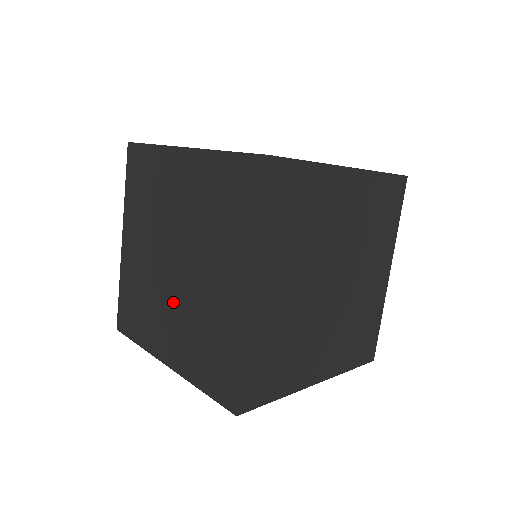
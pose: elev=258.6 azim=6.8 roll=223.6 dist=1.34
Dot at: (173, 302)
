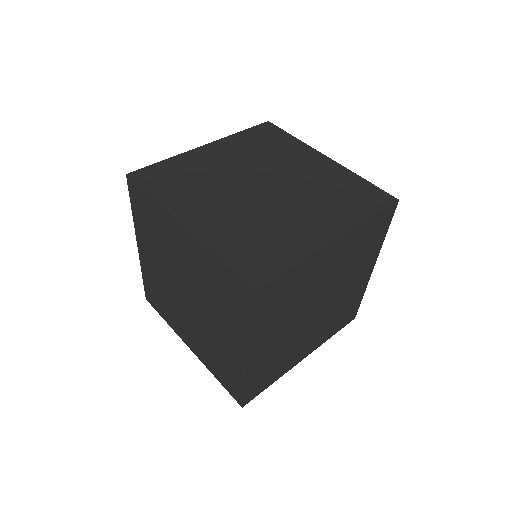
Dot at: (290, 204)
